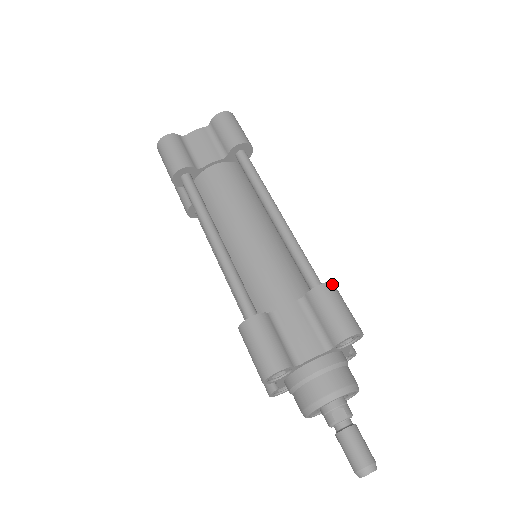
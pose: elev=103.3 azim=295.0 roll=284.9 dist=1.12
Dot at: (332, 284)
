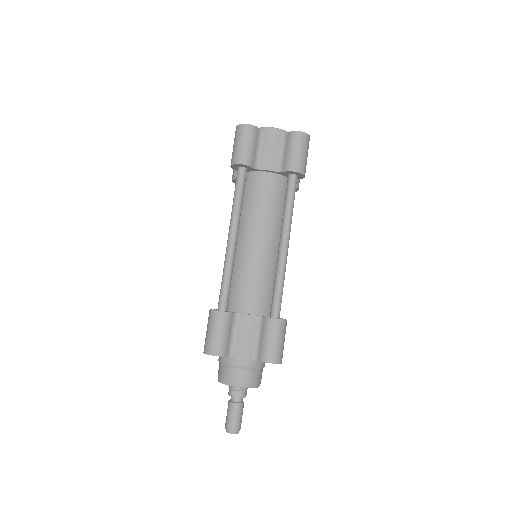
Dot at: (285, 322)
